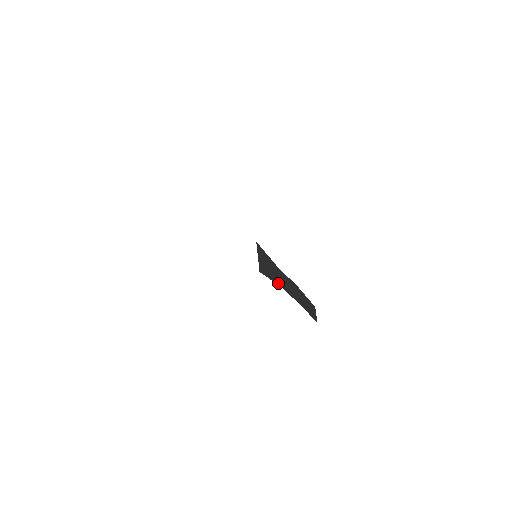
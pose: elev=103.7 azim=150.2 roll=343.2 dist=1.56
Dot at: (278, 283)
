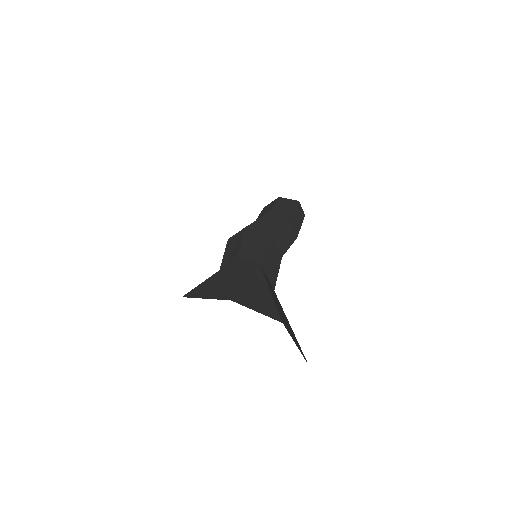
Dot at: (281, 257)
